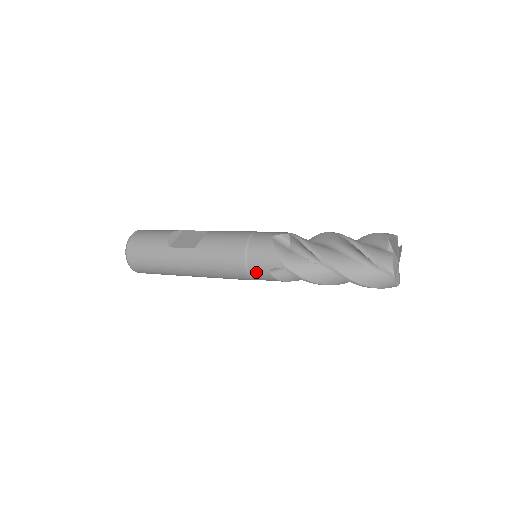
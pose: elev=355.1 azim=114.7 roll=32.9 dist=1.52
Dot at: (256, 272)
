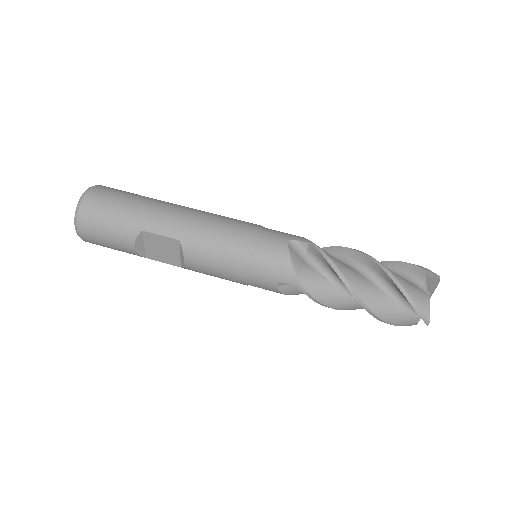
Dot at: occluded
